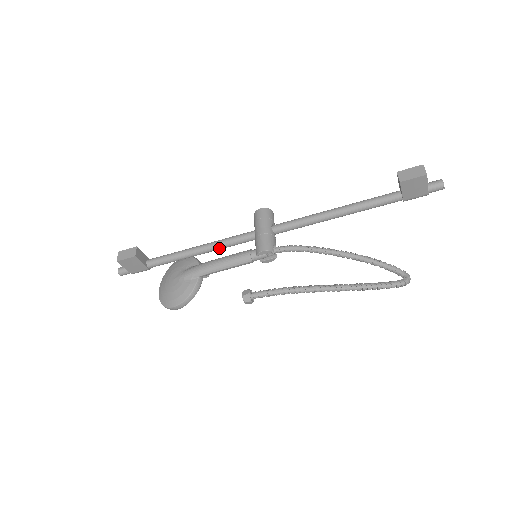
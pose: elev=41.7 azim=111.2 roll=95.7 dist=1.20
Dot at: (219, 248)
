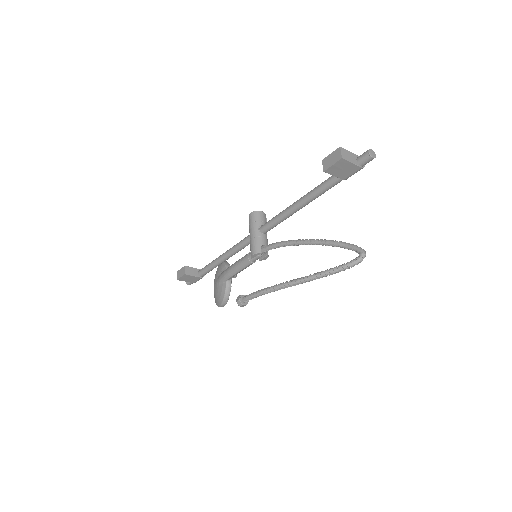
Dot at: (234, 253)
